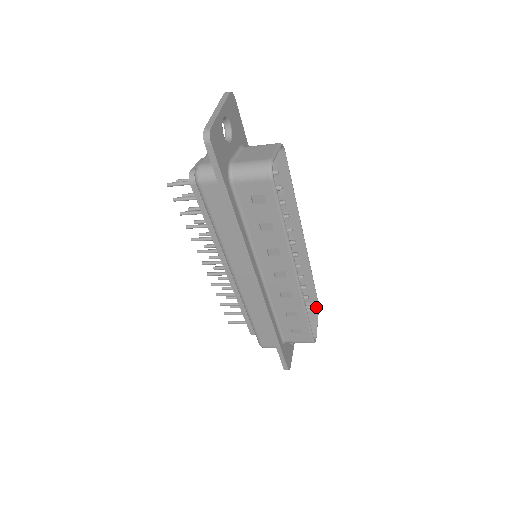
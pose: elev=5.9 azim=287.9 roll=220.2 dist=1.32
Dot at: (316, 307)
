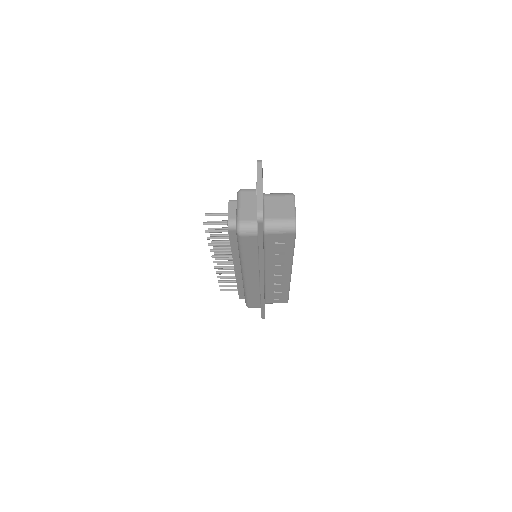
Dot at: occluded
